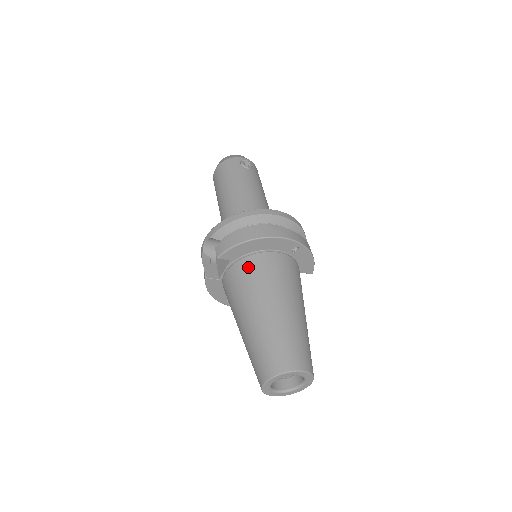
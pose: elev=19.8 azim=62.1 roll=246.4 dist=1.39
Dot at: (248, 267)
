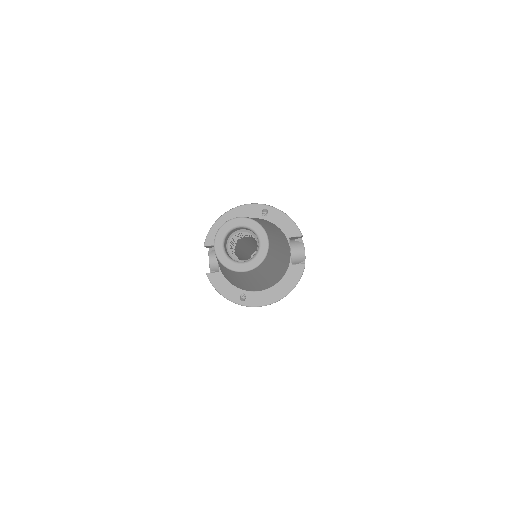
Dot at: occluded
